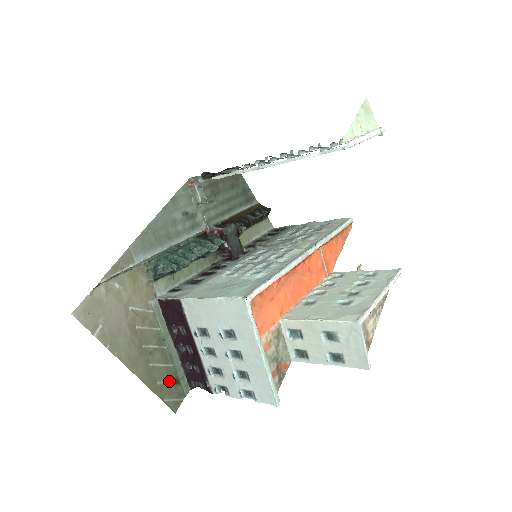
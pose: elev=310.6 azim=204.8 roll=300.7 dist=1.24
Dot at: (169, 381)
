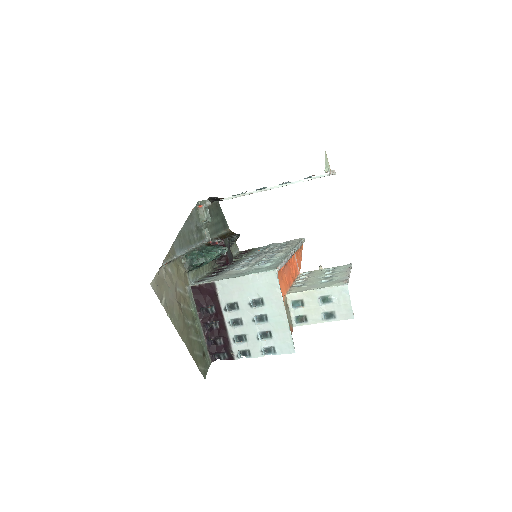
Dot at: (200, 353)
